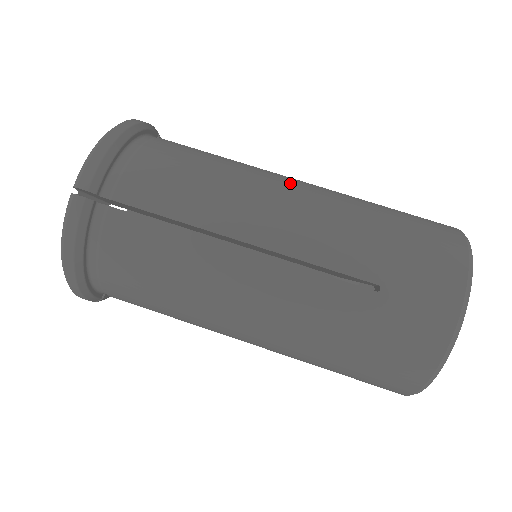
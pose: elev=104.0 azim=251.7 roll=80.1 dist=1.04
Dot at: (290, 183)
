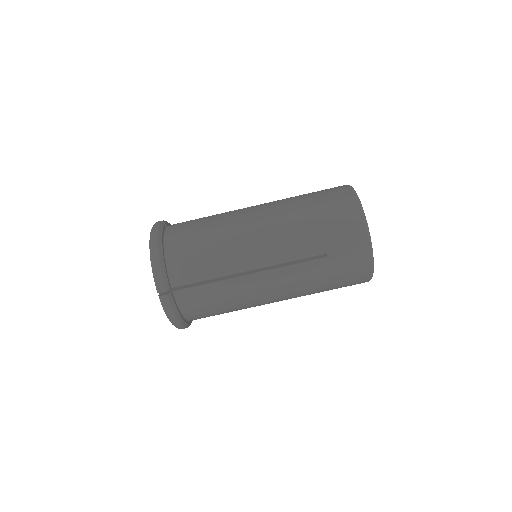
Dot at: (254, 221)
